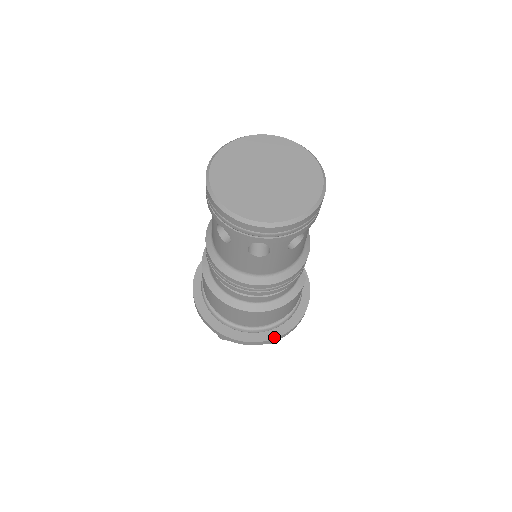
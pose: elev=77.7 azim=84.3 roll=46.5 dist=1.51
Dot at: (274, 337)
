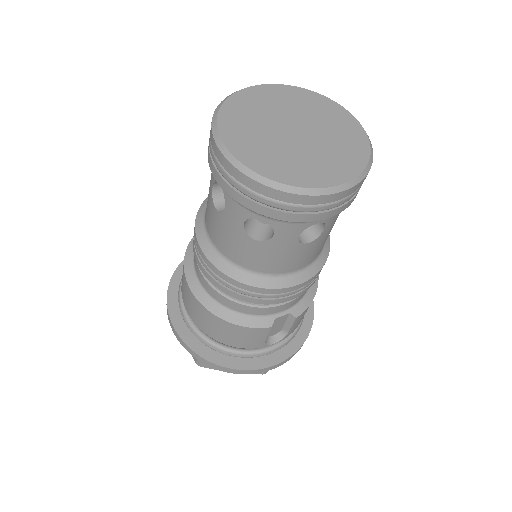
Dot at: (193, 348)
